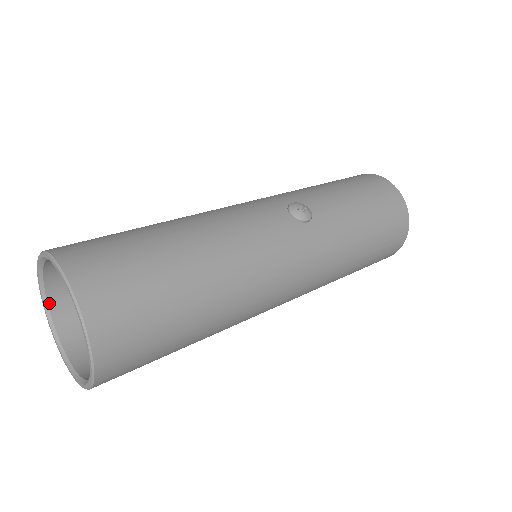
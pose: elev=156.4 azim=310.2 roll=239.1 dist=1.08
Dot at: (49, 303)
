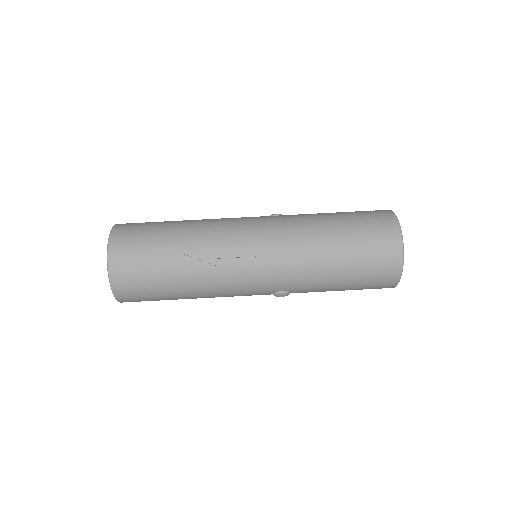
Dot at: occluded
